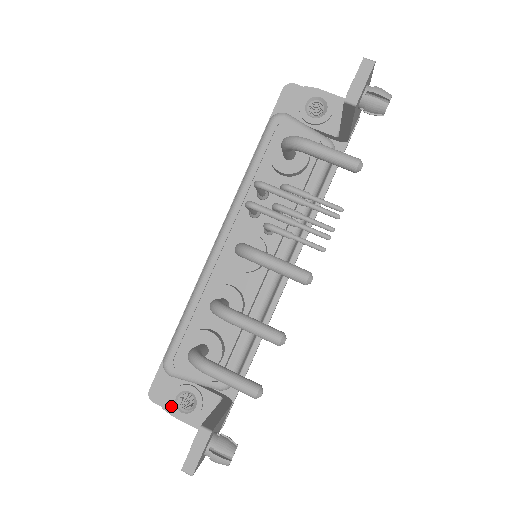
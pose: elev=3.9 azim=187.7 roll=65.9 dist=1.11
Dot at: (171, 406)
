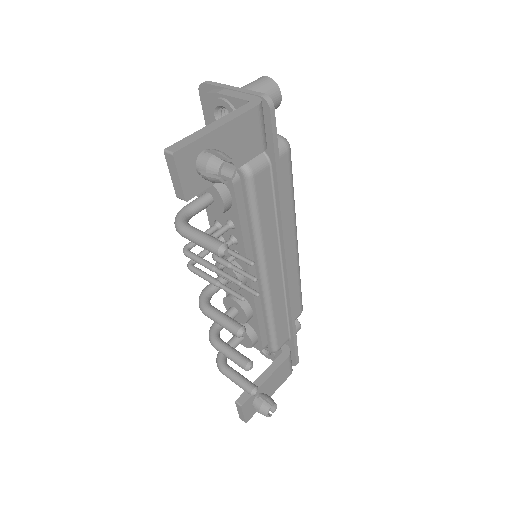
Dot at: occluded
